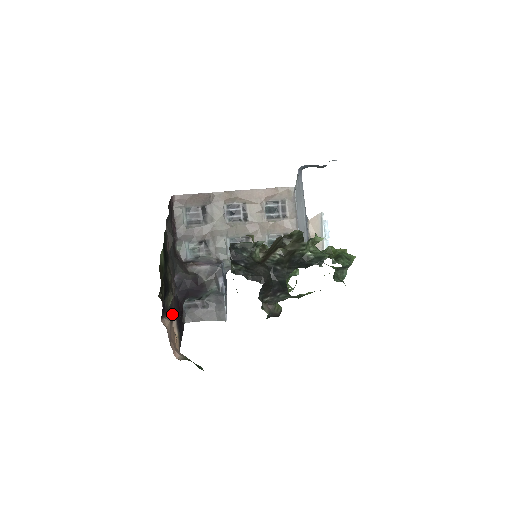
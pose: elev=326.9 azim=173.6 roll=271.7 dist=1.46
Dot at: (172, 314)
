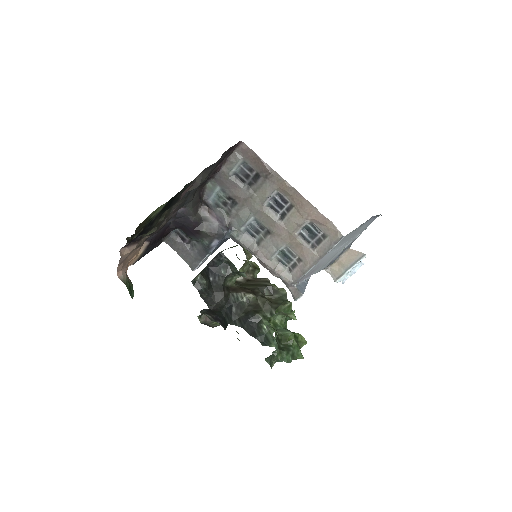
Dot at: (149, 237)
